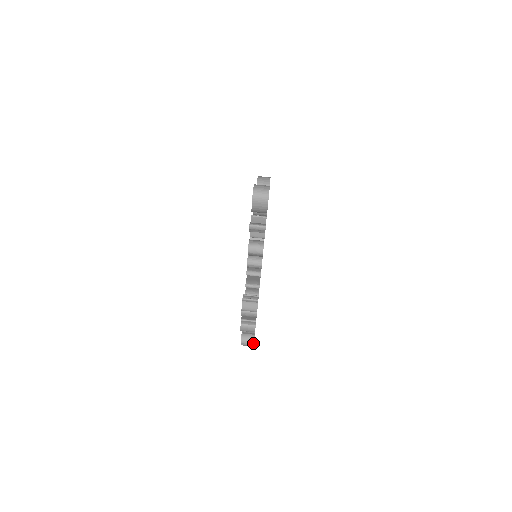
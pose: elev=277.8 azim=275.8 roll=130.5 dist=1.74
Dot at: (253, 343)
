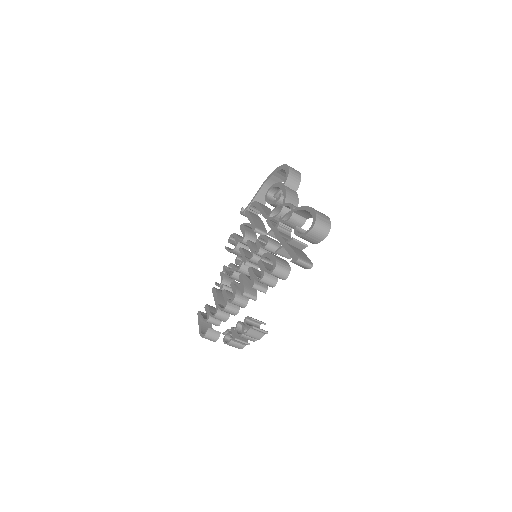
Dot at: (216, 340)
